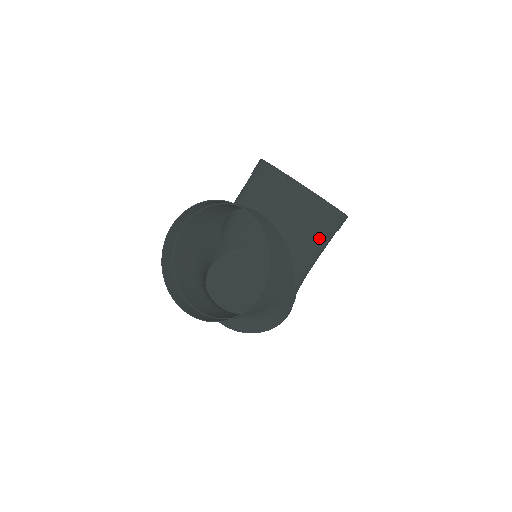
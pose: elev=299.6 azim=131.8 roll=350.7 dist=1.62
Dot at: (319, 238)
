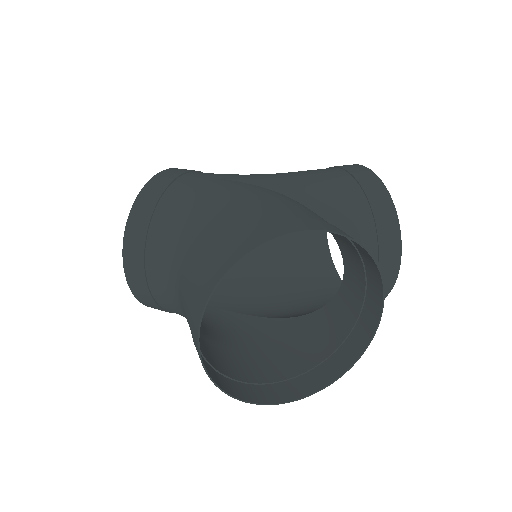
Dot at: occluded
